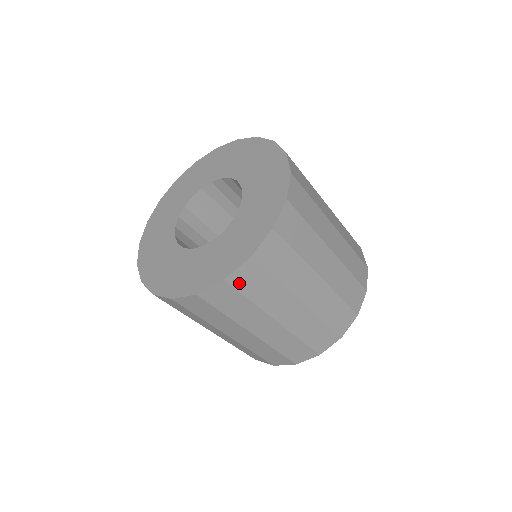
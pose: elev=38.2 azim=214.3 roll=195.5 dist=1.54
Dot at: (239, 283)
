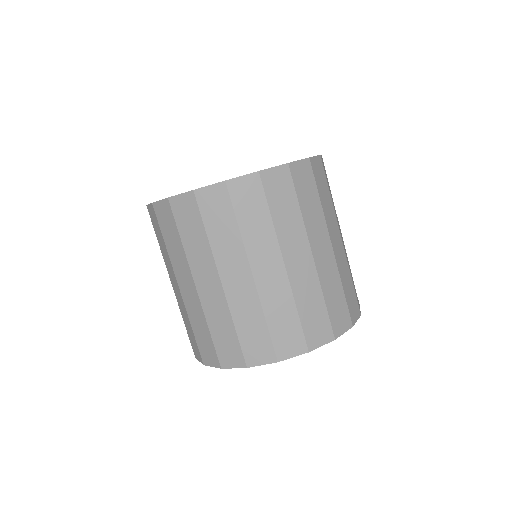
Dot at: (178, 211)
